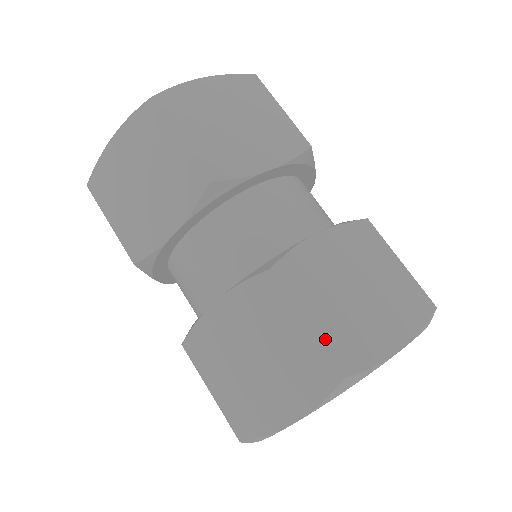
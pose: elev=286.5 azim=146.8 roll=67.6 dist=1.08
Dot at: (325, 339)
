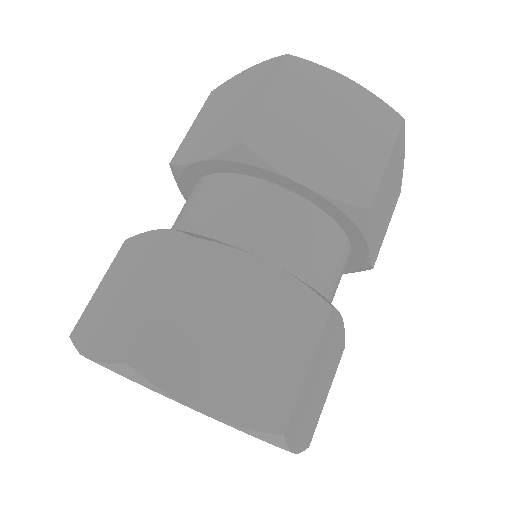
Dot at: (302, 394)
